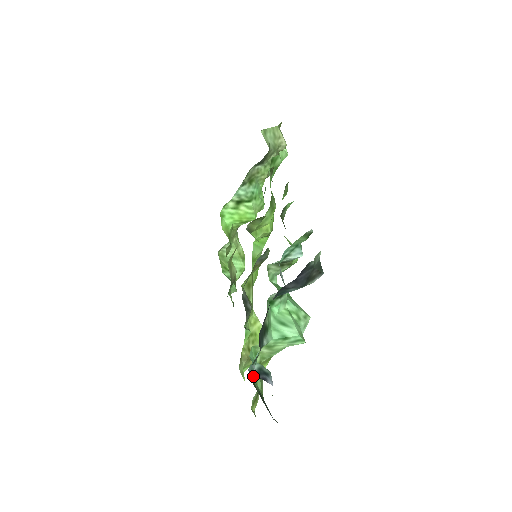
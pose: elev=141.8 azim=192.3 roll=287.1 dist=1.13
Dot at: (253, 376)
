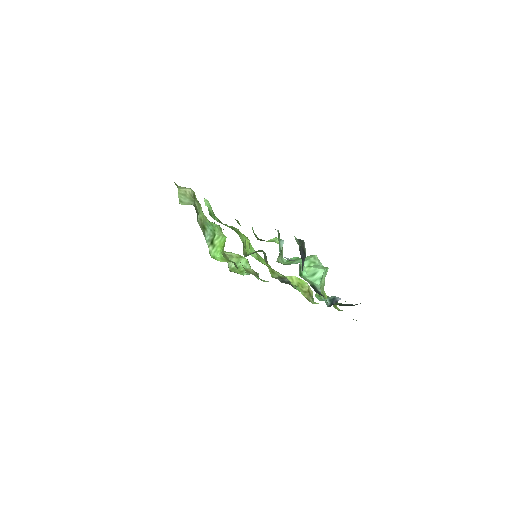
Dot at: occluded
